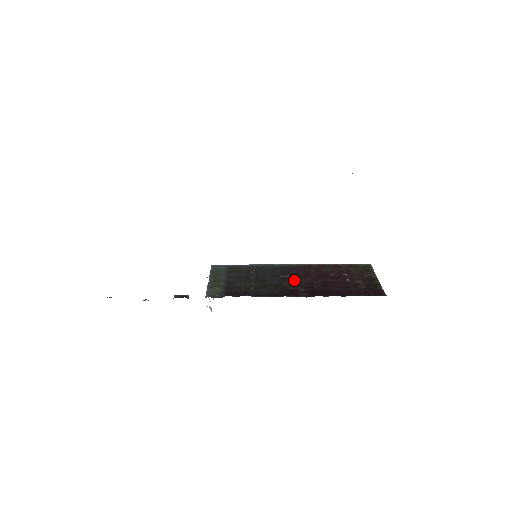
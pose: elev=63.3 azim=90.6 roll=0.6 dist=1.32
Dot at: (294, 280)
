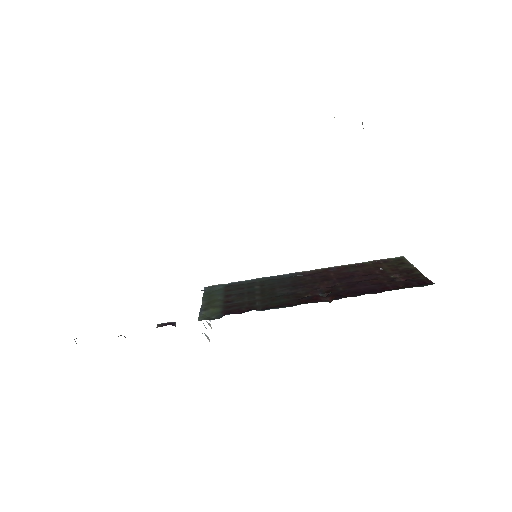
Dot at: (310, 286)
